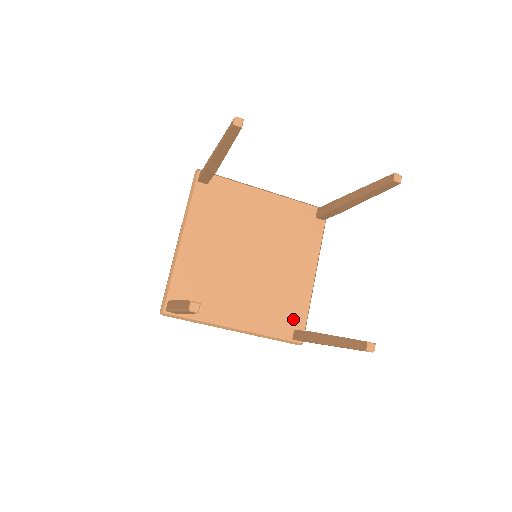
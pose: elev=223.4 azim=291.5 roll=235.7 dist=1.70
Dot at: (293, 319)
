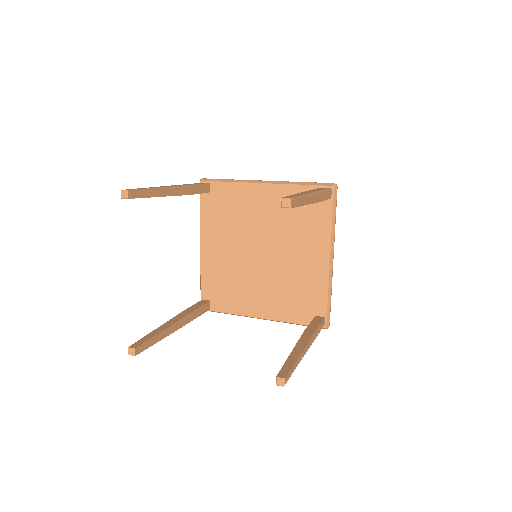
Dot at: (313, 306)
